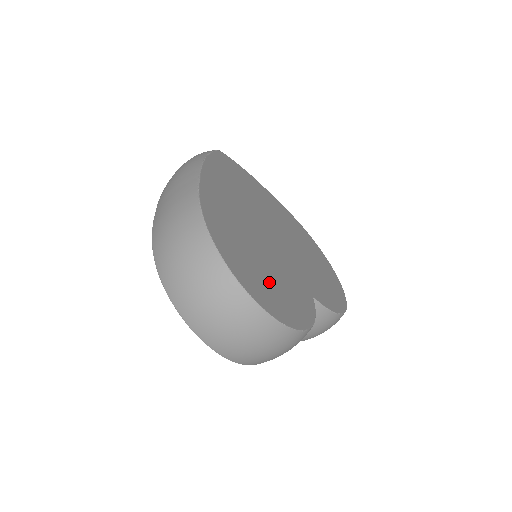
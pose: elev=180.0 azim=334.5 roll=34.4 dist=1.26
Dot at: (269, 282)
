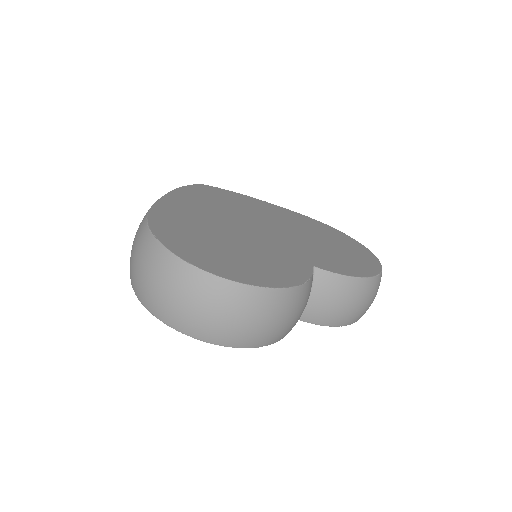
Dot at: (233, 257)
